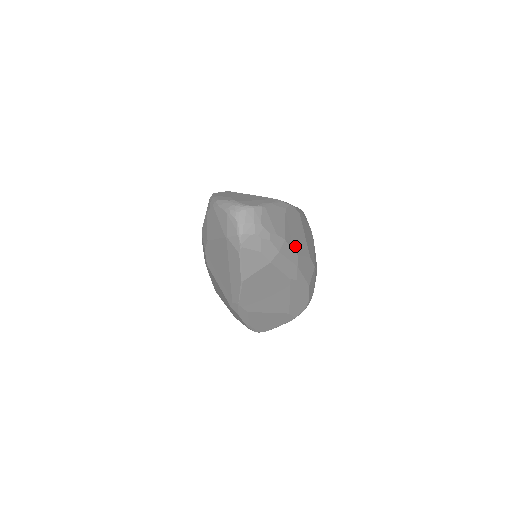
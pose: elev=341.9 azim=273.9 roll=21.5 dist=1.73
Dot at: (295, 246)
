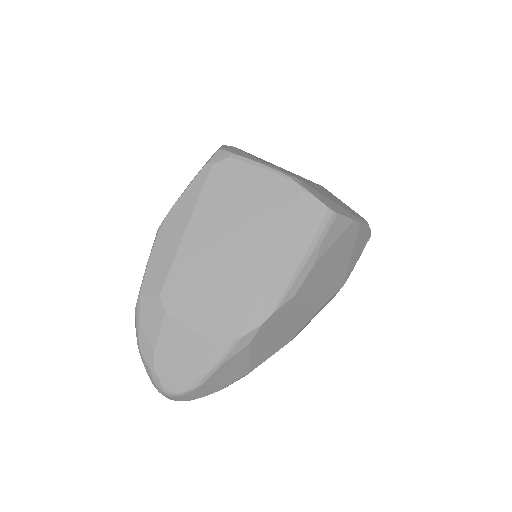
Dot at: (280, 344)
